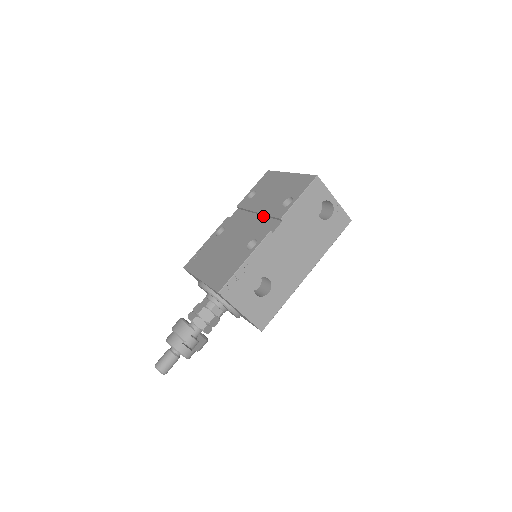
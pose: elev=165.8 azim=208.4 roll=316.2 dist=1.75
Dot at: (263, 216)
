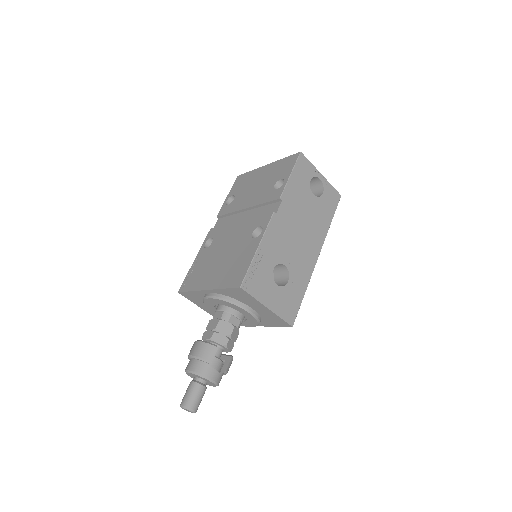
Dot at: (255, 208)
